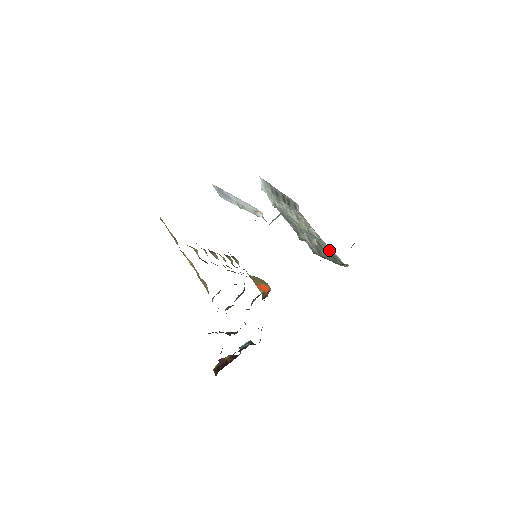
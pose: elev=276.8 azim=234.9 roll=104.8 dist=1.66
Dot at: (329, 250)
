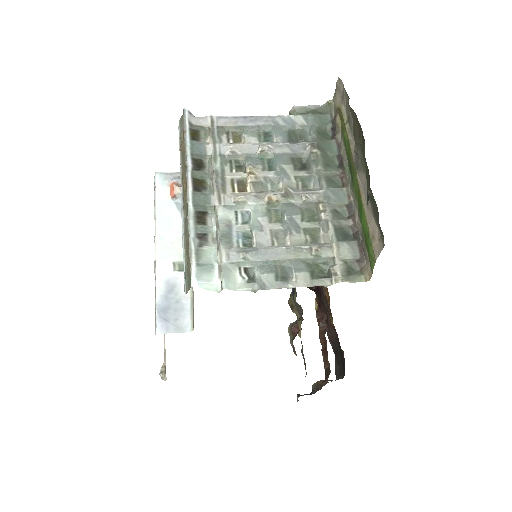
Dot at: (310, 149)
